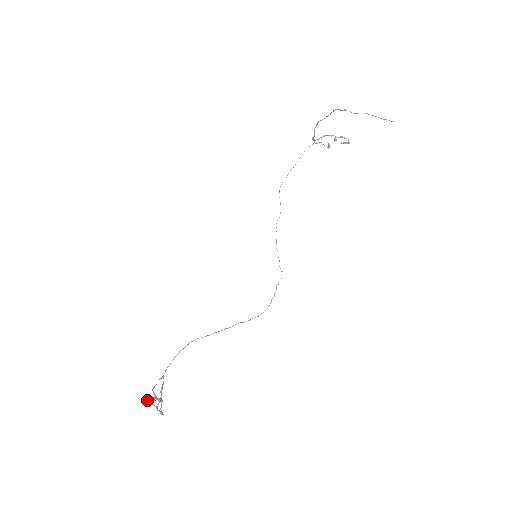
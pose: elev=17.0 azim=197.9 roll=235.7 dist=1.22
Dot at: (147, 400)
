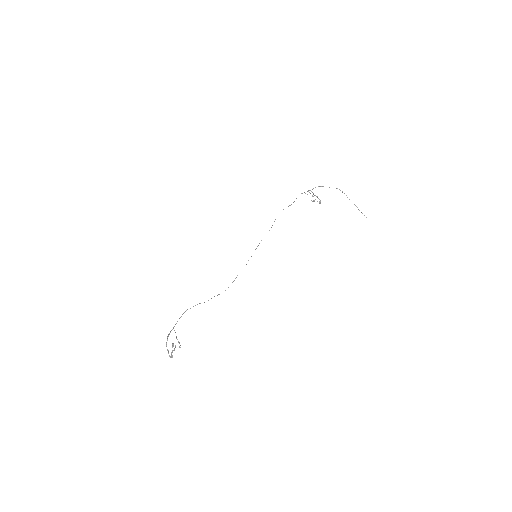
Dot at: (175, 346)
